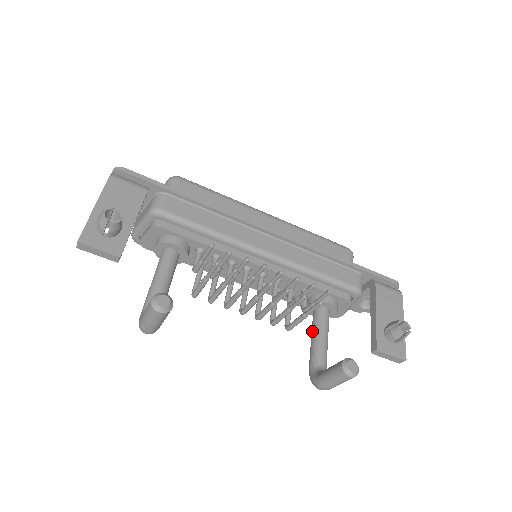
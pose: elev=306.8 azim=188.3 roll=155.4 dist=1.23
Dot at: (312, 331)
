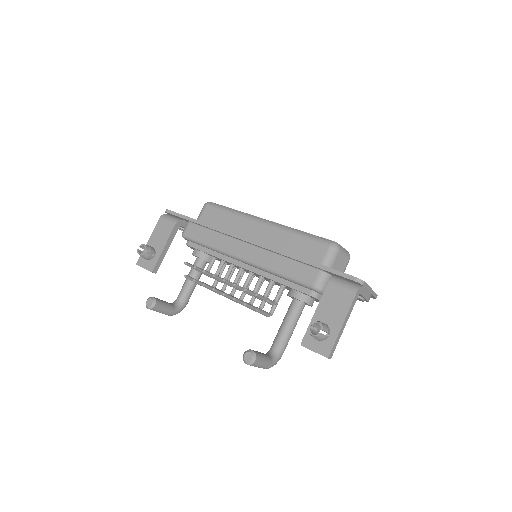
Dot at: occluded
